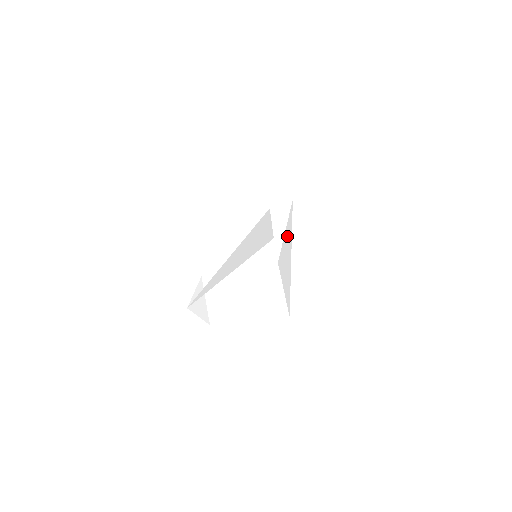
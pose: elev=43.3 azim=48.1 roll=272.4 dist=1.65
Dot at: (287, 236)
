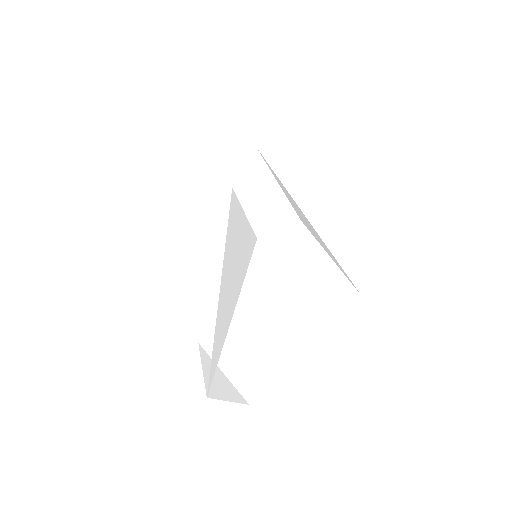
Dot at: occluded
